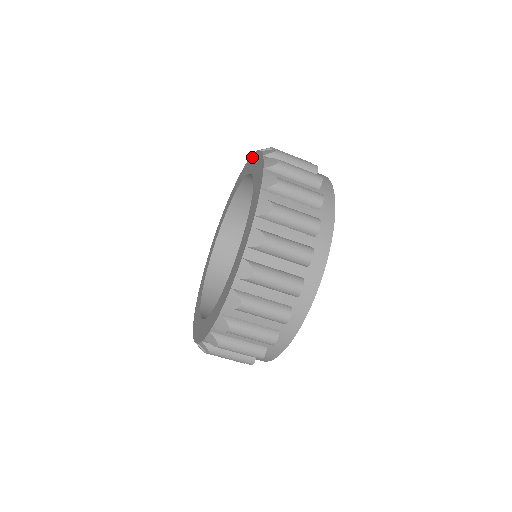
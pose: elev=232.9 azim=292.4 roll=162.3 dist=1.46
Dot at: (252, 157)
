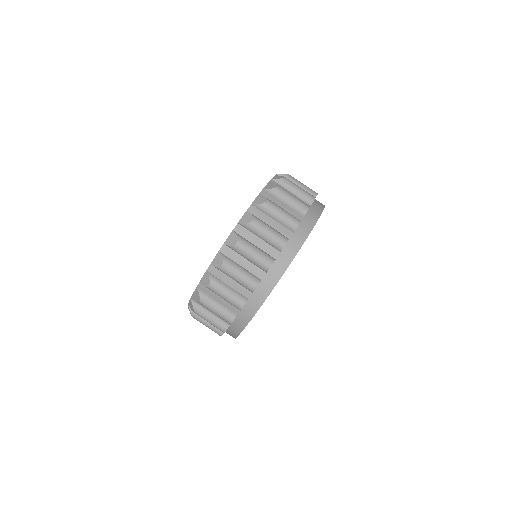
Dot at: occluded
